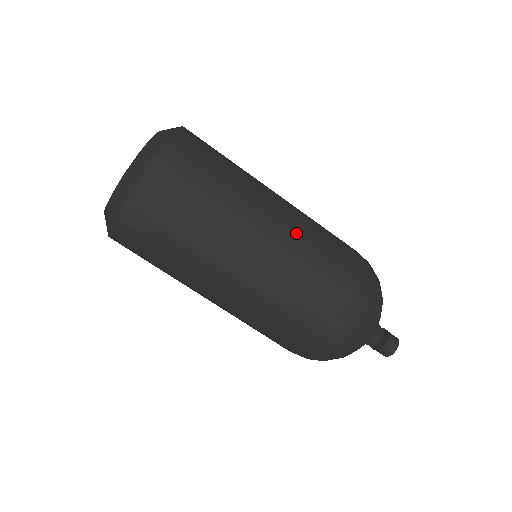
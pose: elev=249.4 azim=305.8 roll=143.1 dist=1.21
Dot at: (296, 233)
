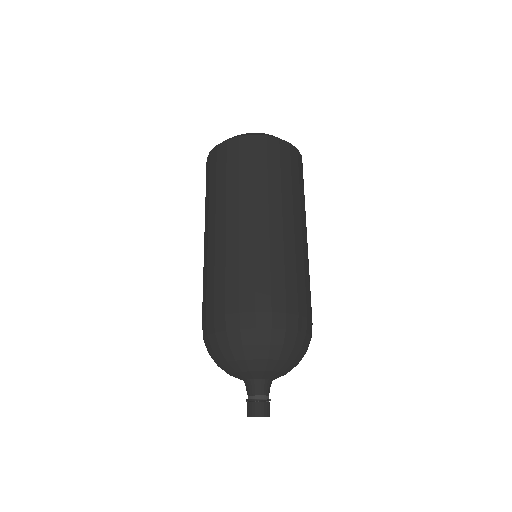
Dot at: occluded
